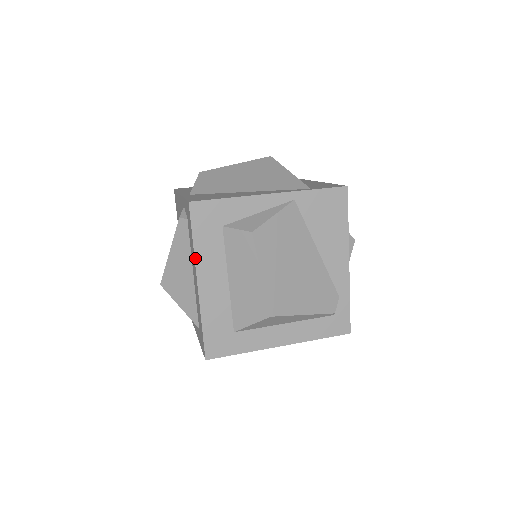
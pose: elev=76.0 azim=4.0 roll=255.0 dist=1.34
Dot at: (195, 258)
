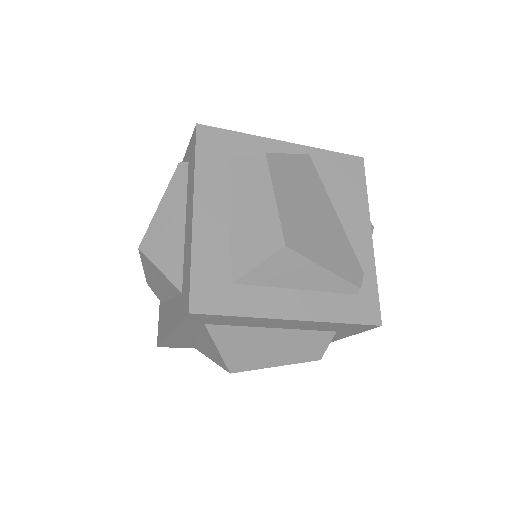
Dot at: (195, 180)
